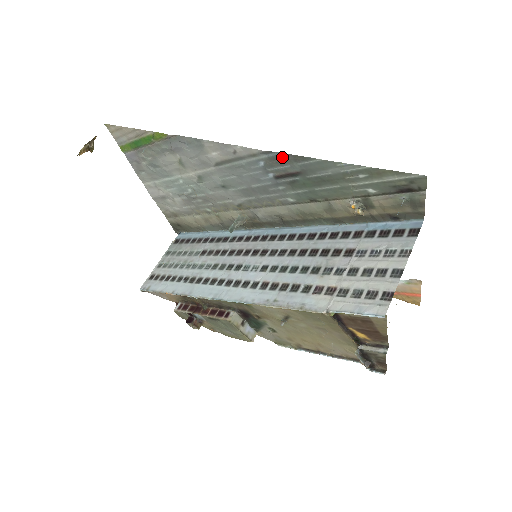
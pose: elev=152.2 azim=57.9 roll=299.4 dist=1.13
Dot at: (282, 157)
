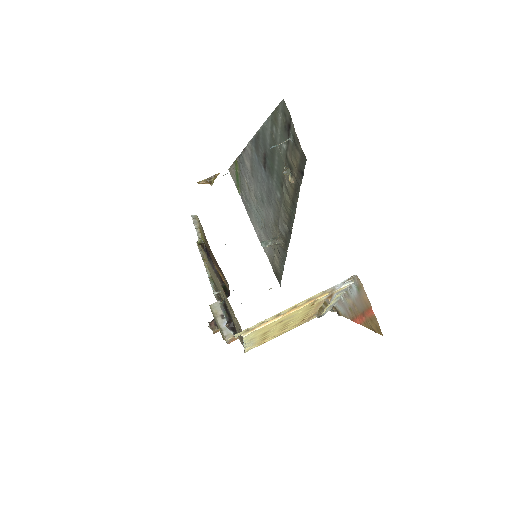
Dot at: (256, 141)
